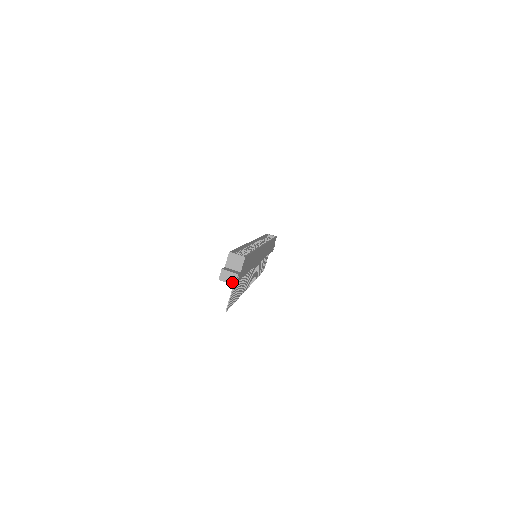
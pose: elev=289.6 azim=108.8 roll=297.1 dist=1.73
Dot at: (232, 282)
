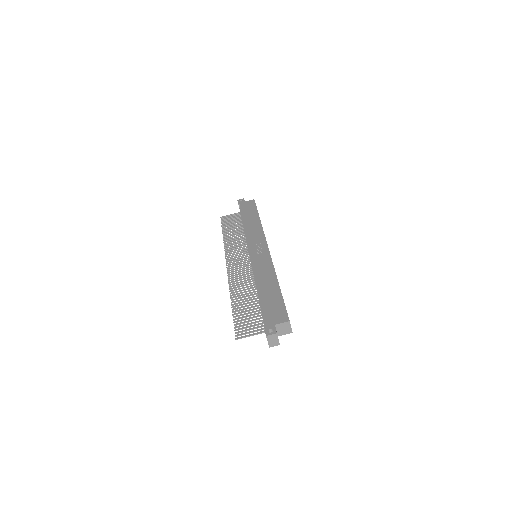
Dot at: (271, 345)
